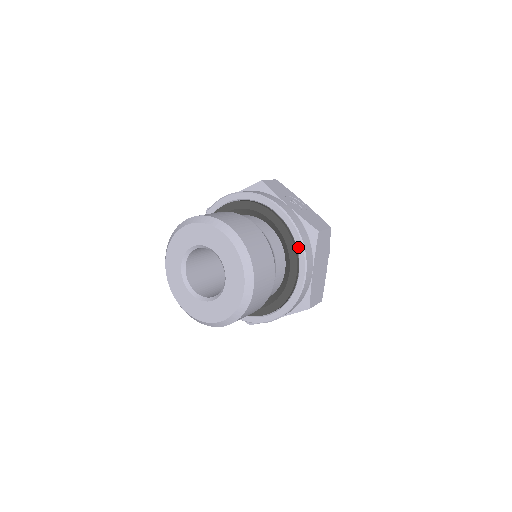
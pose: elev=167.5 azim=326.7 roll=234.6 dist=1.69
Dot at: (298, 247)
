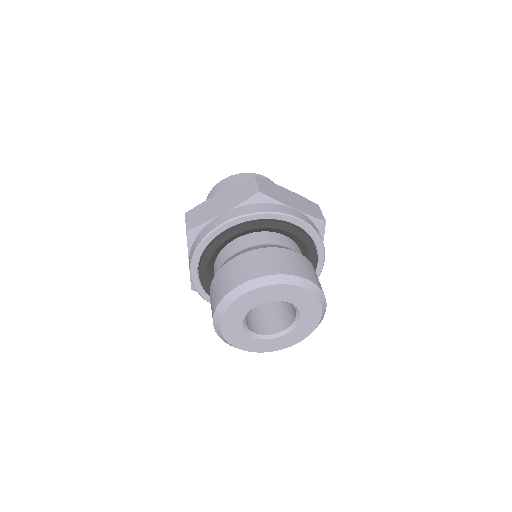
Dot at: occluded
